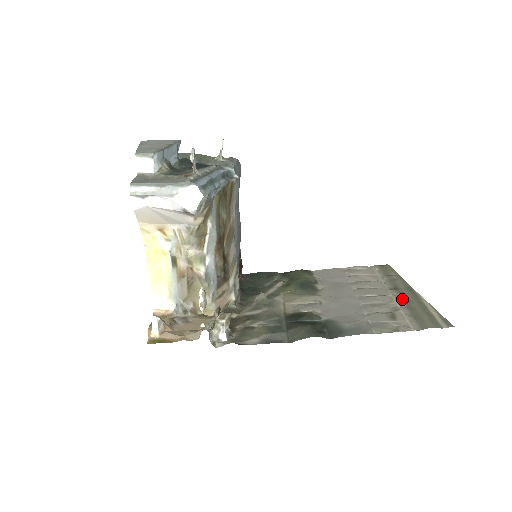
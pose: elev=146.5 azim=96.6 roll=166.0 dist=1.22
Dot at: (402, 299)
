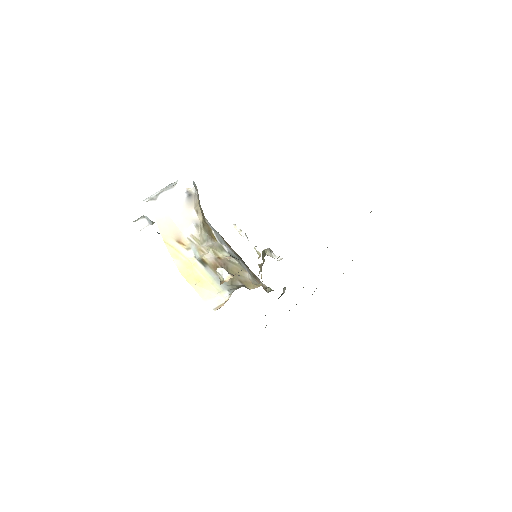
Dot at: occluded
